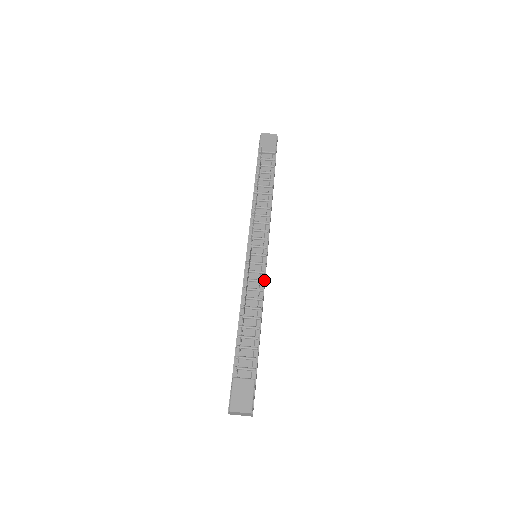
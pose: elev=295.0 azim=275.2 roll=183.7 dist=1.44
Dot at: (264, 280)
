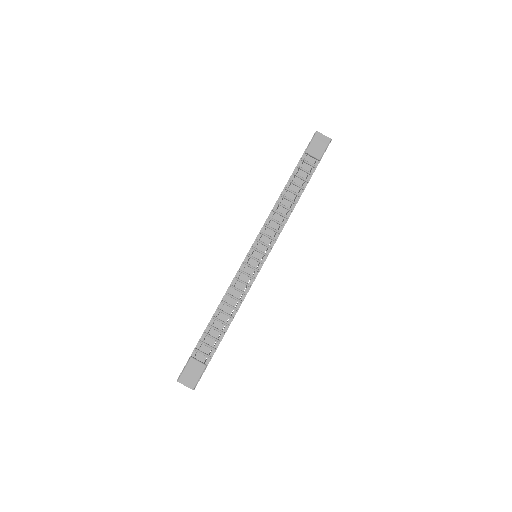
Dot at: (251, 285)
